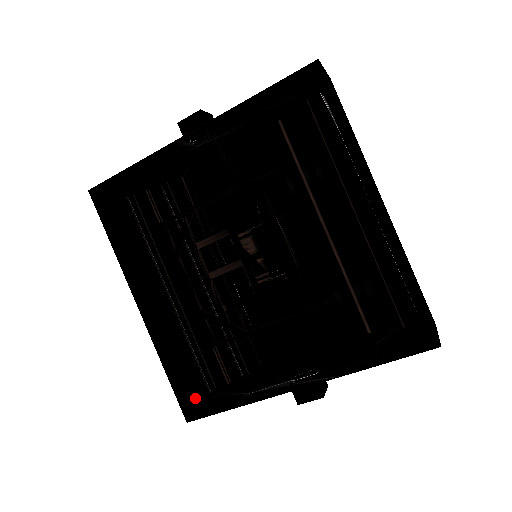
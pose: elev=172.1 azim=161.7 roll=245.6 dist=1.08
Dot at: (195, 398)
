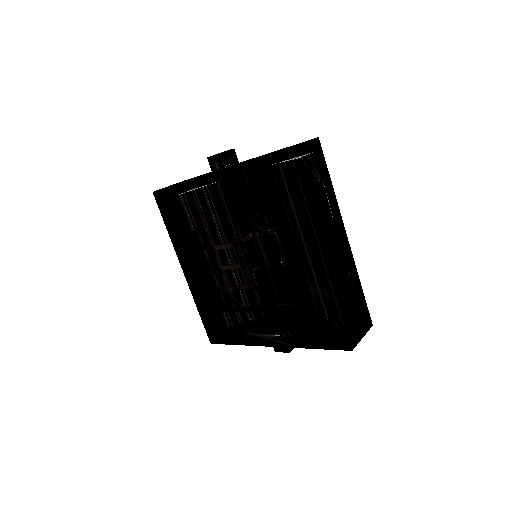
Dot at: (220, 327)
